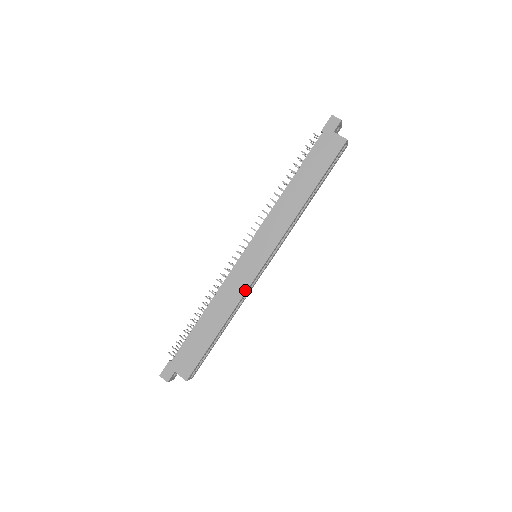
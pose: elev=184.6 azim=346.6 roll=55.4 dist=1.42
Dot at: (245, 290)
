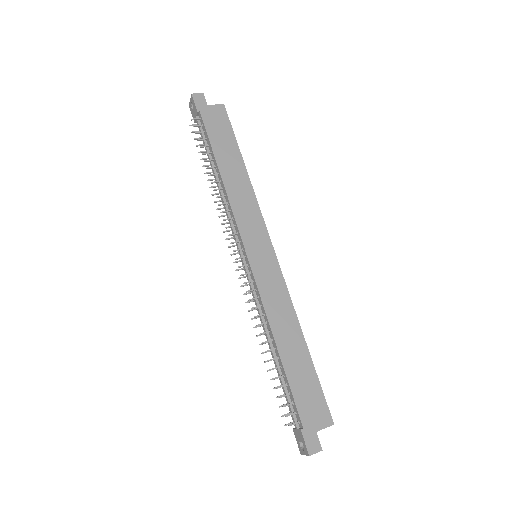
Dot at: (285, 288)
